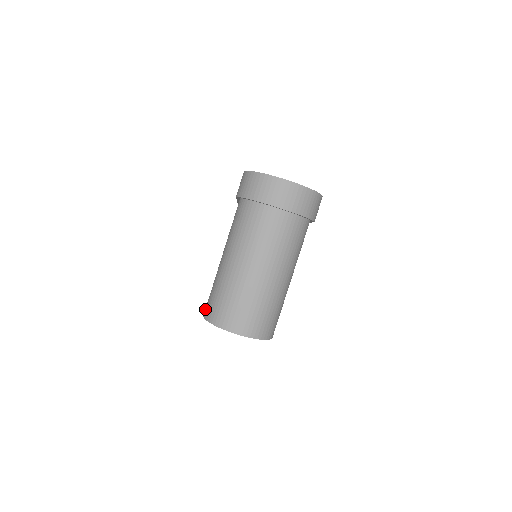
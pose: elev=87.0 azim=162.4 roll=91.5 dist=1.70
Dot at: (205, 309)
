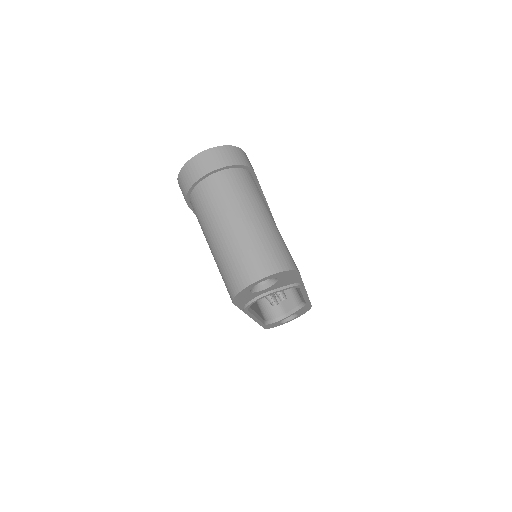
Dot at: occluded
